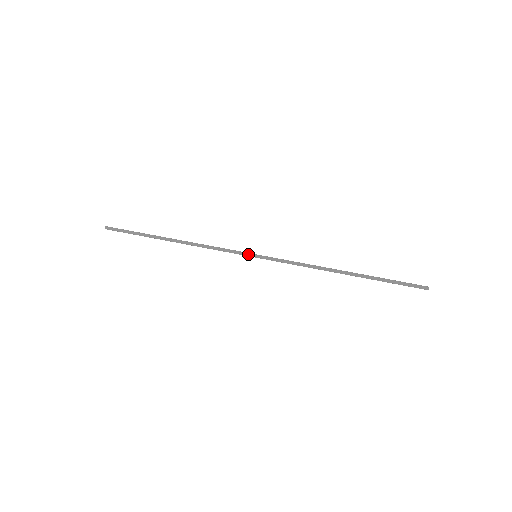
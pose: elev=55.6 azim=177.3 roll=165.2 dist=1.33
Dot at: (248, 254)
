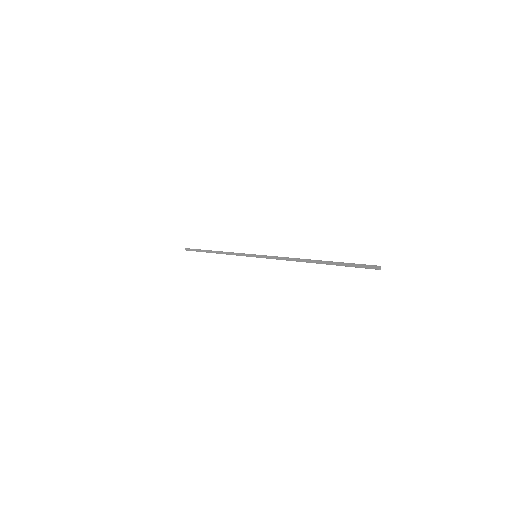
Dot at: (251, 255)
